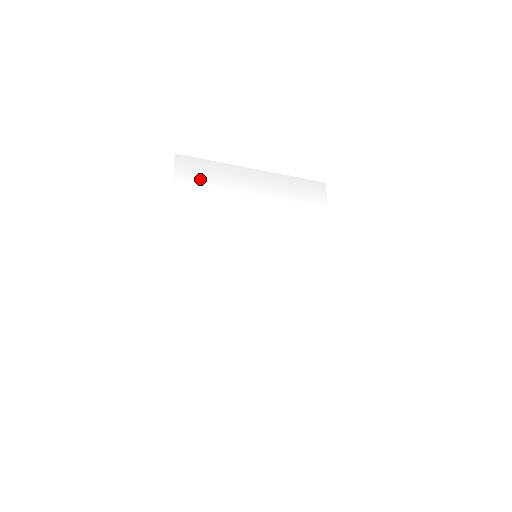
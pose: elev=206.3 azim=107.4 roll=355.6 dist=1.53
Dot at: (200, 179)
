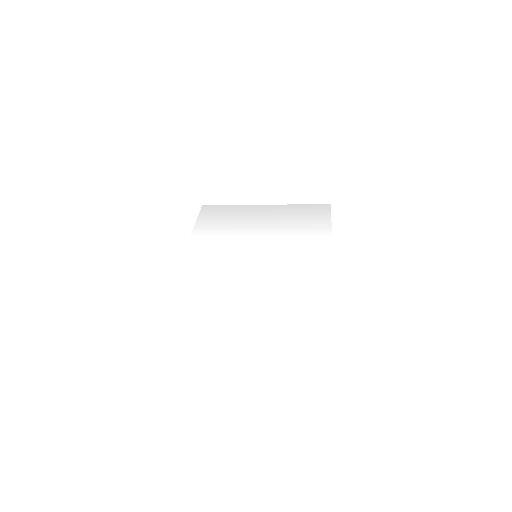
Dot at: (218, 216)
